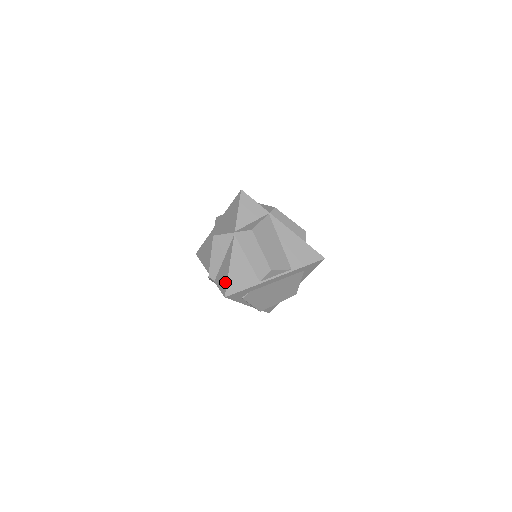
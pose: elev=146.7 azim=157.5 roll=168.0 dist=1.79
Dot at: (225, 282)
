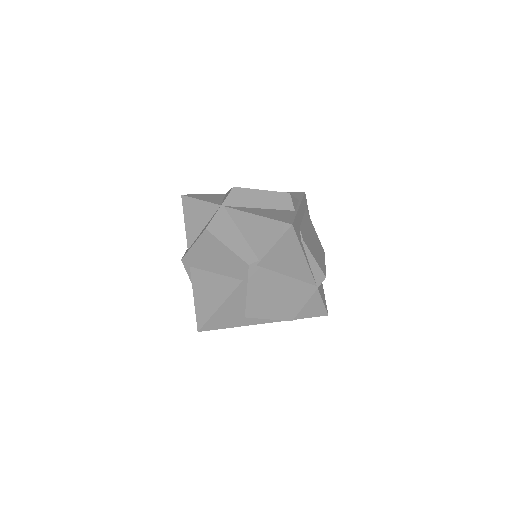
Dot at: (272, 224)
